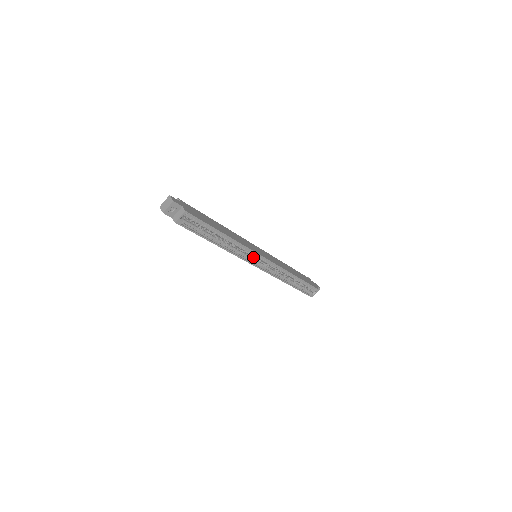
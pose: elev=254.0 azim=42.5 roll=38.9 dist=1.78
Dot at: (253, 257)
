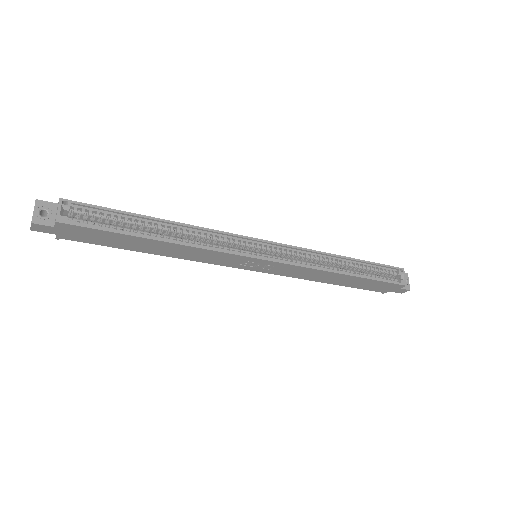
Dot at: (247, 251)
